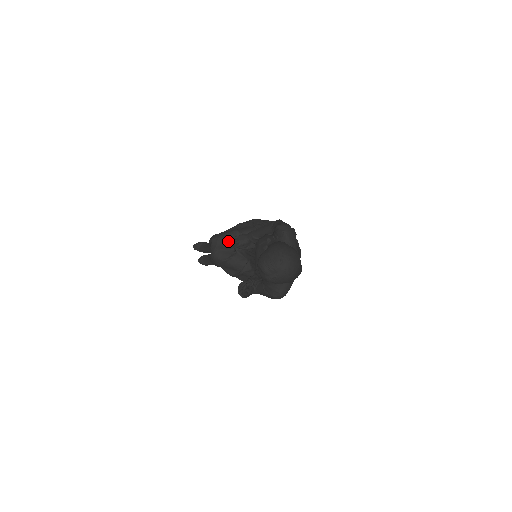
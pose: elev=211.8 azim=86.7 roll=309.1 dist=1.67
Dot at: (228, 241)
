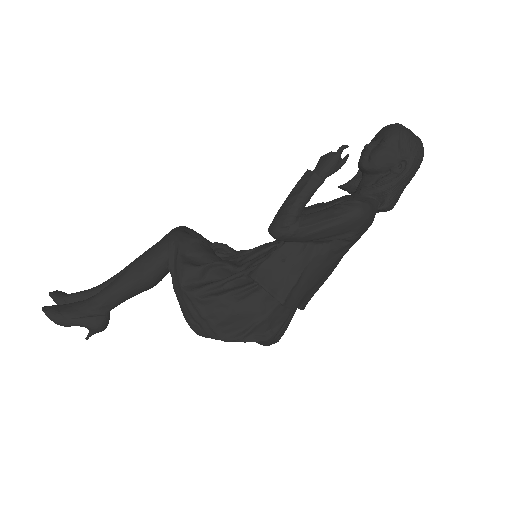
Dot at: (206, 239)
